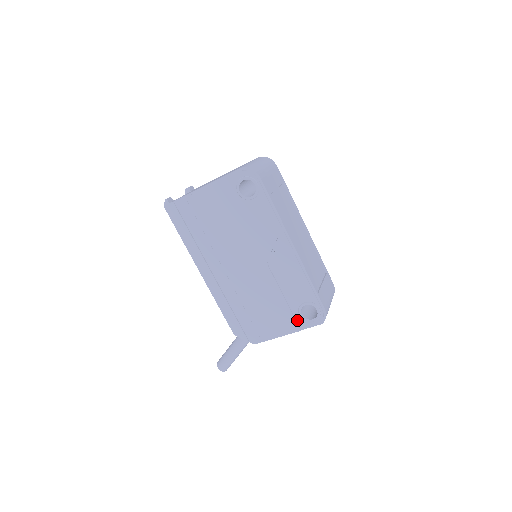
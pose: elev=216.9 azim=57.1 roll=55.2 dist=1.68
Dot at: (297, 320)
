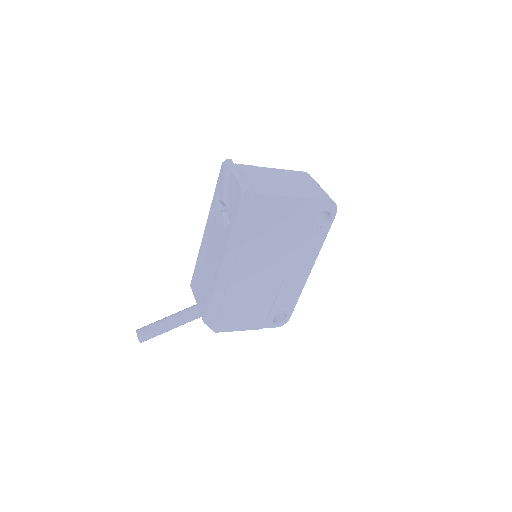
Dot at: (265, 321)
